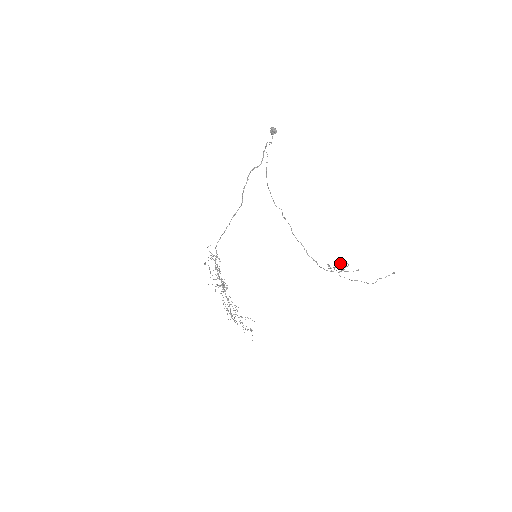
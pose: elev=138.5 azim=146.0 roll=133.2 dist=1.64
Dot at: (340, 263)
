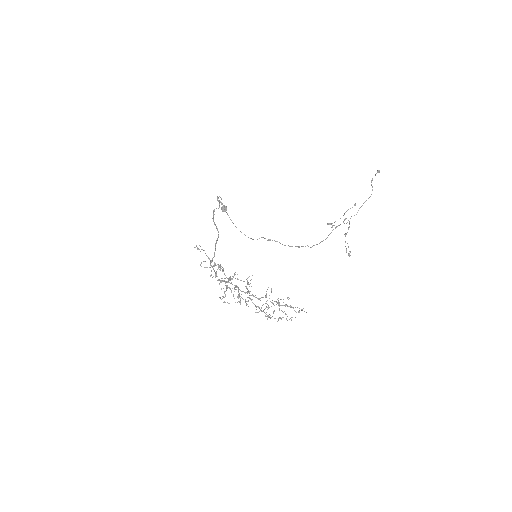
Dot at: (344, 234)
